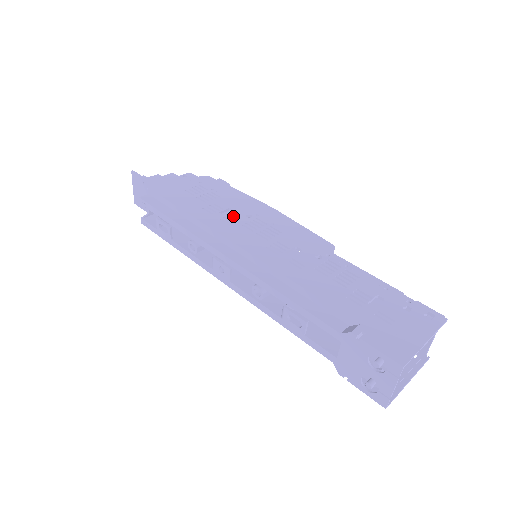
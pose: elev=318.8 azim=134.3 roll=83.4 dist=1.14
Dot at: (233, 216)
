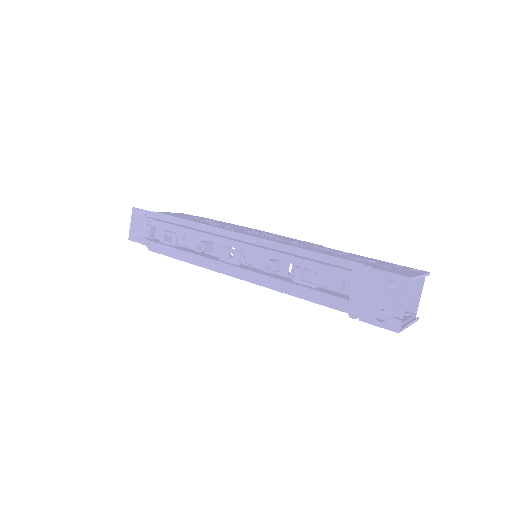
Dot at: (234, 228)
